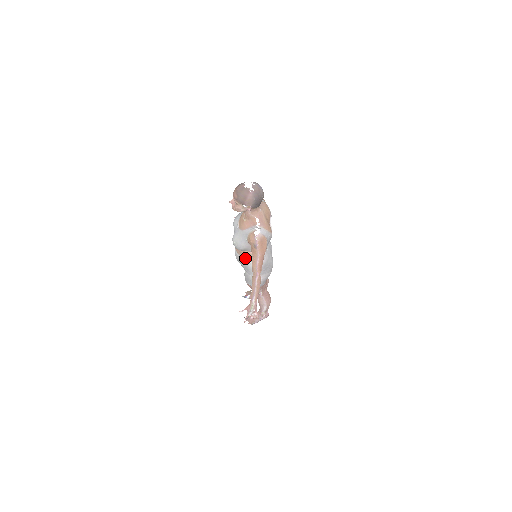
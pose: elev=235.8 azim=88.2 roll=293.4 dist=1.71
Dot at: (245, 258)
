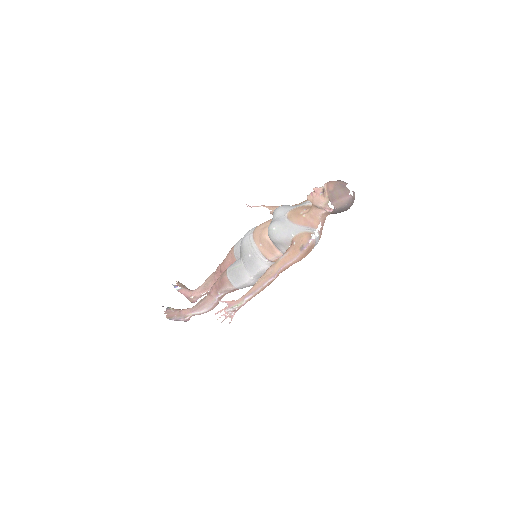
Dot at: (262, 251)
